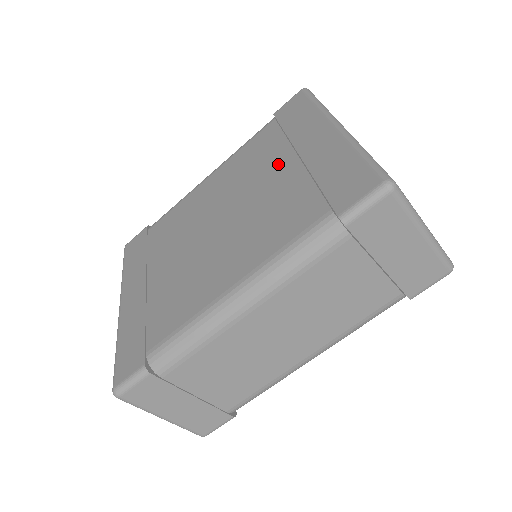
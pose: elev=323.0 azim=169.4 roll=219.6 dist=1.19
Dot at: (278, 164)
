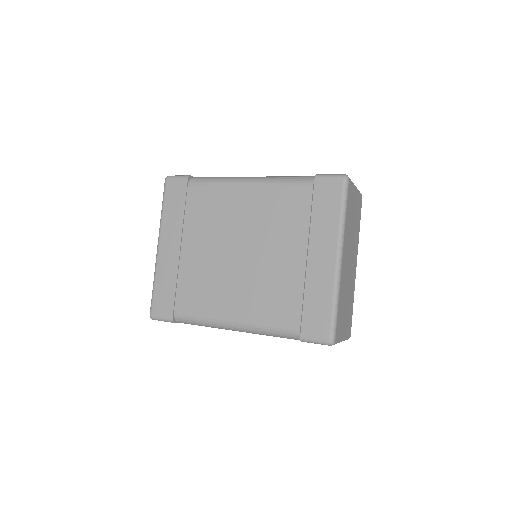
Dot at: (293, 247)
